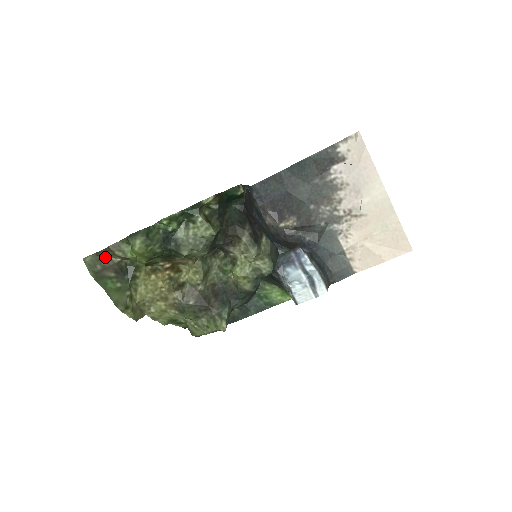
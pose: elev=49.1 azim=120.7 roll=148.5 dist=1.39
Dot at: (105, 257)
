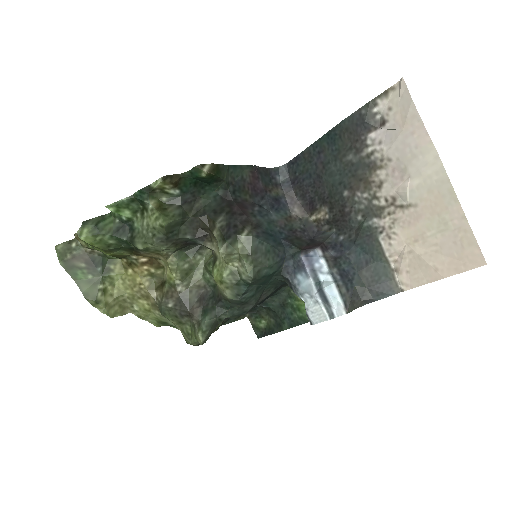
Dot at: (76, 246)
